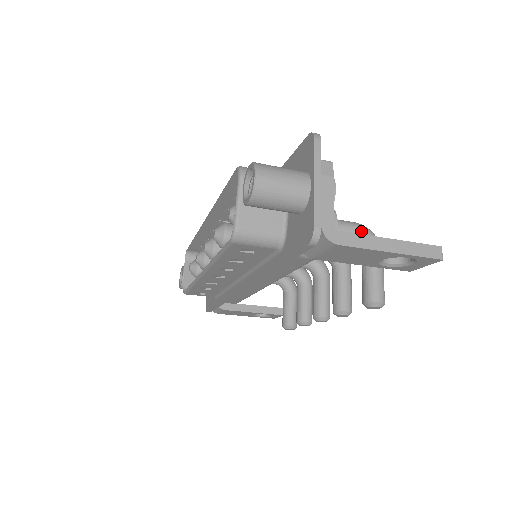
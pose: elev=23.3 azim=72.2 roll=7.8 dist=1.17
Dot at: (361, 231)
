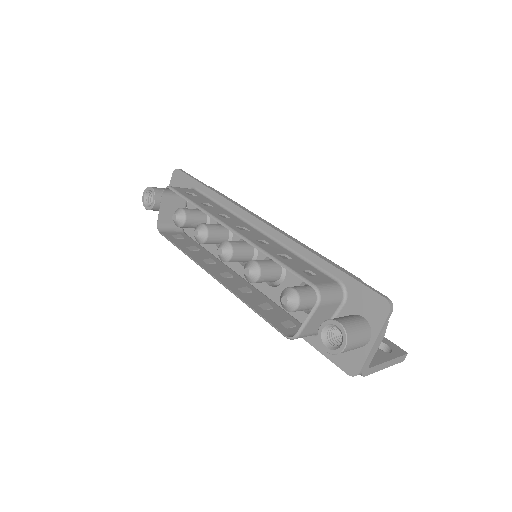
Dot at: occluded
